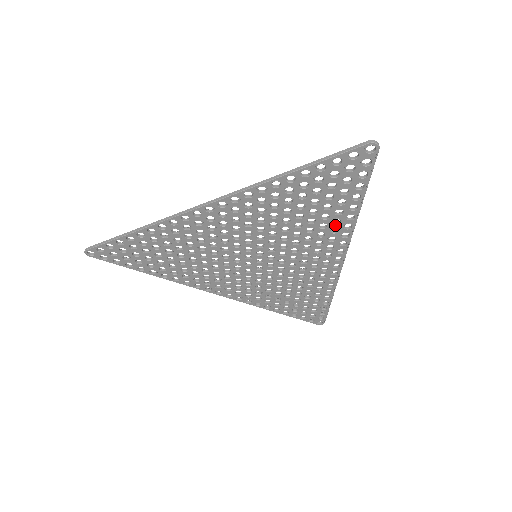
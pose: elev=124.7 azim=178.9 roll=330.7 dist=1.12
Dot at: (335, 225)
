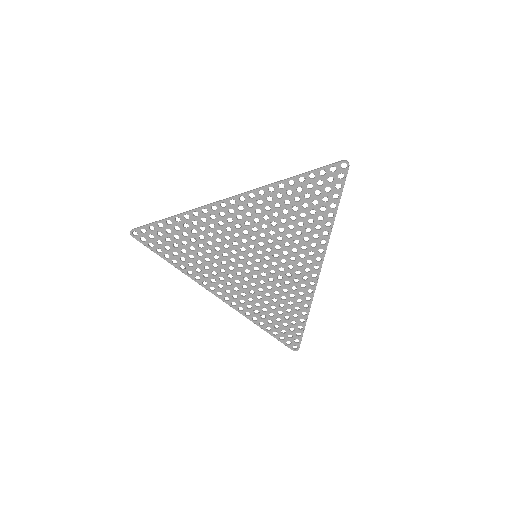
Dot at: (317, 231)
